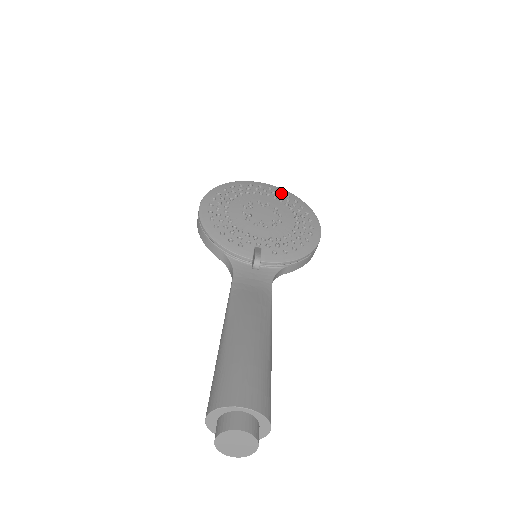
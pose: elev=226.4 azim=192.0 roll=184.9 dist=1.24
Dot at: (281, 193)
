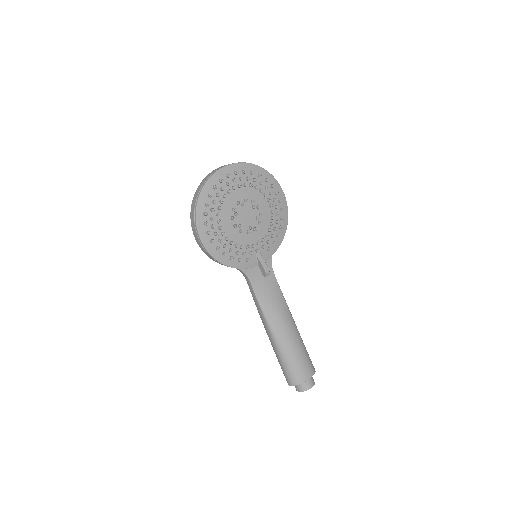
Dot at: (246, 173)
